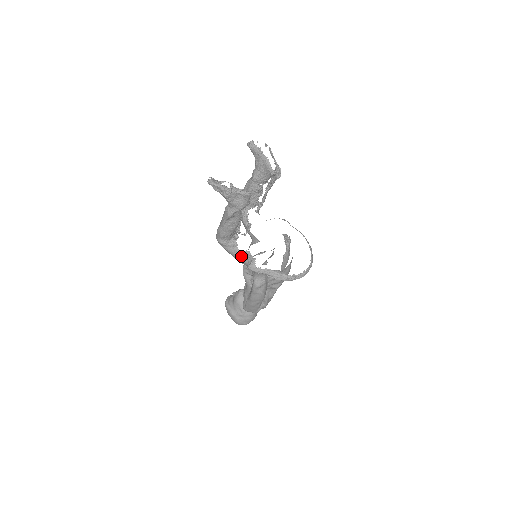
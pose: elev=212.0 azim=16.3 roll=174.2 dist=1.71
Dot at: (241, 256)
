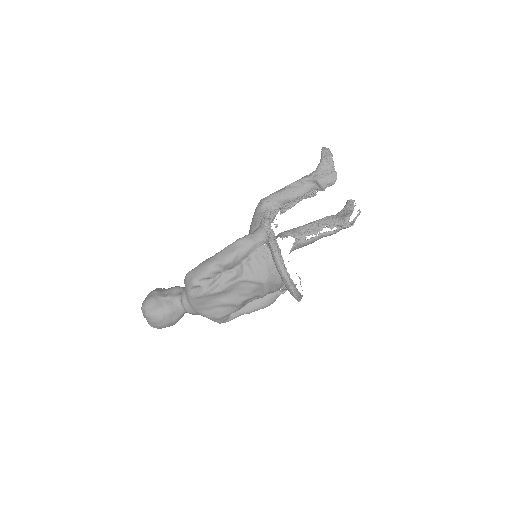
Dot at: occluded
